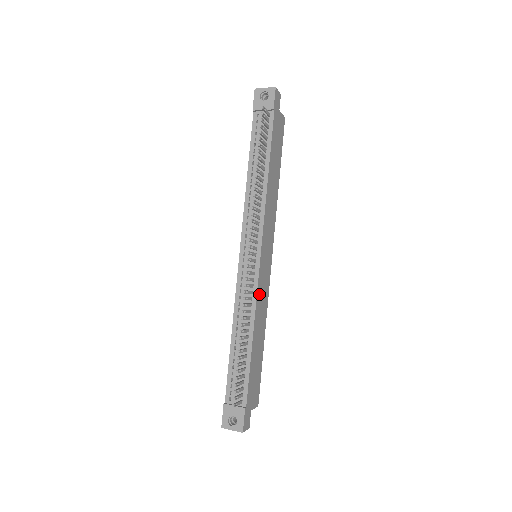
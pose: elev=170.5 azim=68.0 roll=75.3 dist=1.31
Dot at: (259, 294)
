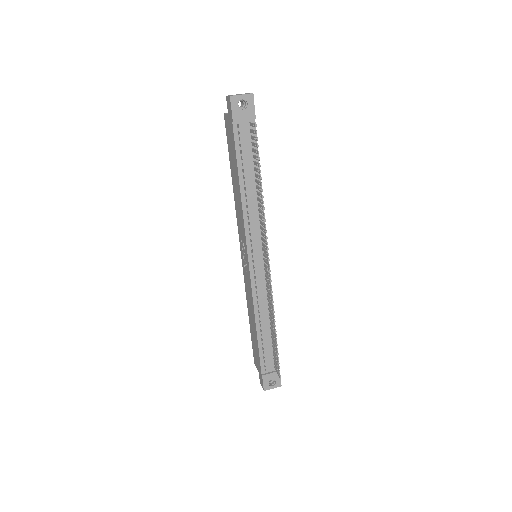
Dot at: occluded
